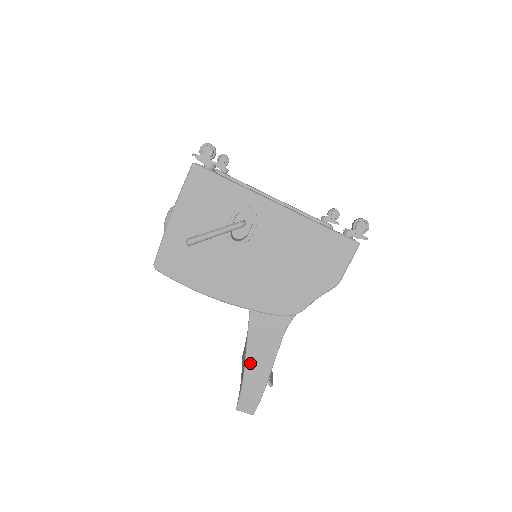
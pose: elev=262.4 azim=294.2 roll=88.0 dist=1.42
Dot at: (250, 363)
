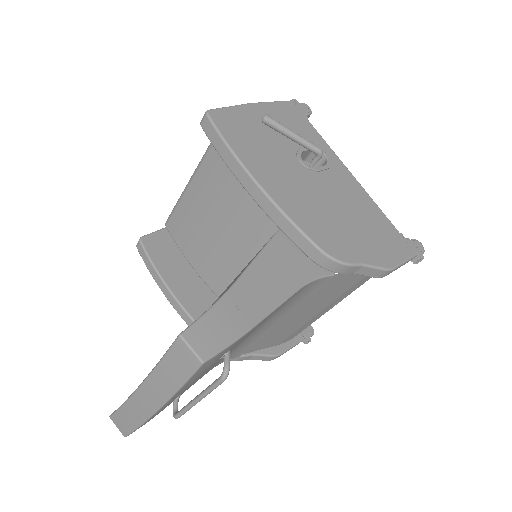
Dot at: (245, 283)
